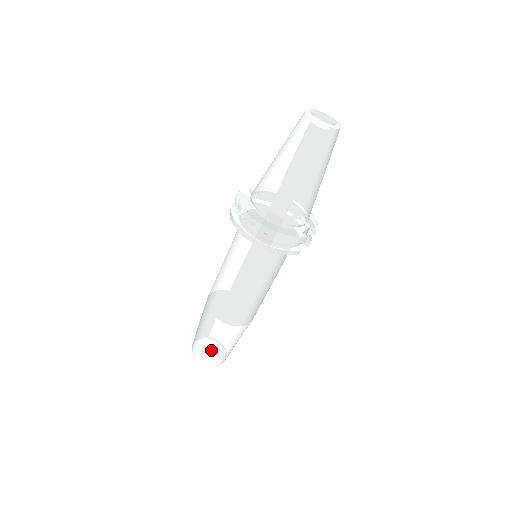
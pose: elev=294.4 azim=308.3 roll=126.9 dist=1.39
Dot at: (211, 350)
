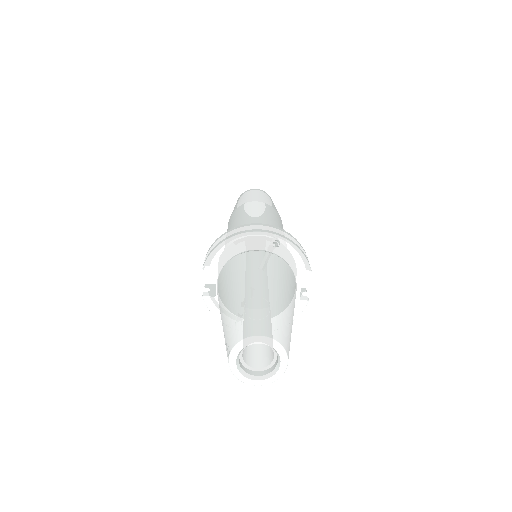
Dot at: occluded
